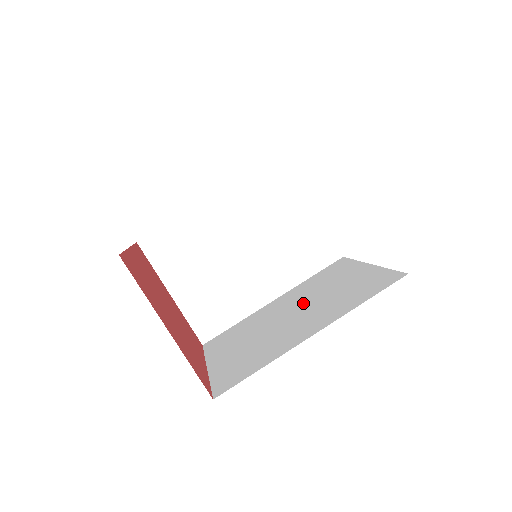
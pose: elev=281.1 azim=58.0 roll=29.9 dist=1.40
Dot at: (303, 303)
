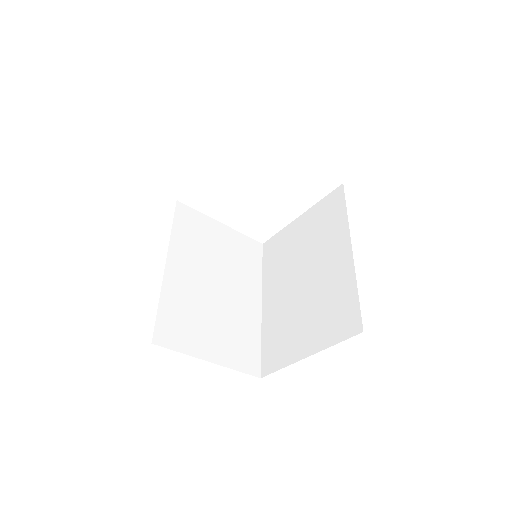
Dot at: (297, 269)
